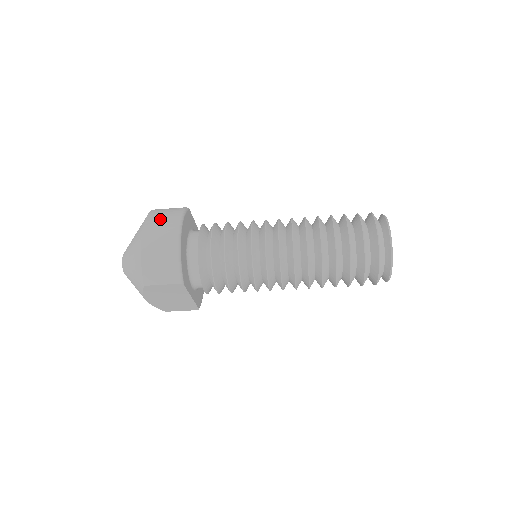
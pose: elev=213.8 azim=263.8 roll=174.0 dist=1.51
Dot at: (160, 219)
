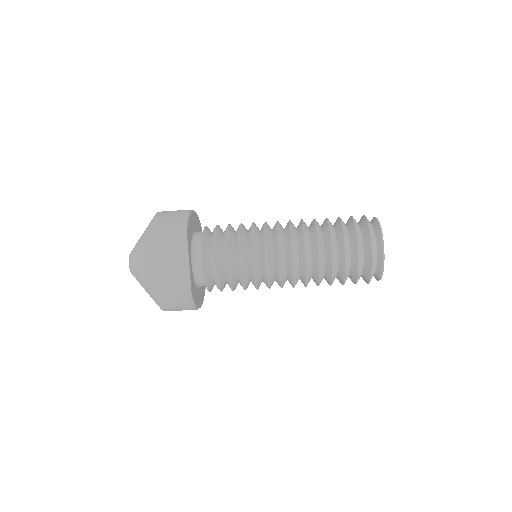
Dot at: occluded
